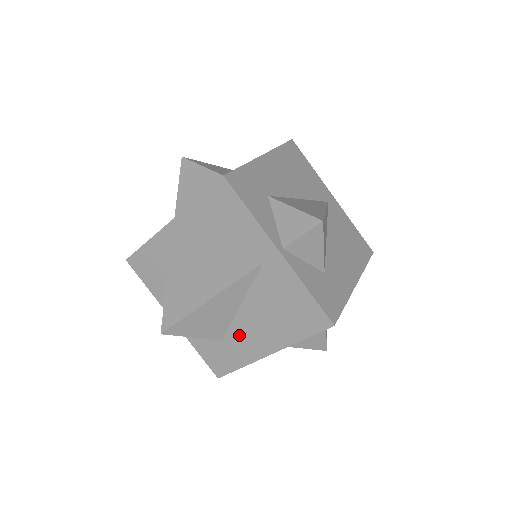
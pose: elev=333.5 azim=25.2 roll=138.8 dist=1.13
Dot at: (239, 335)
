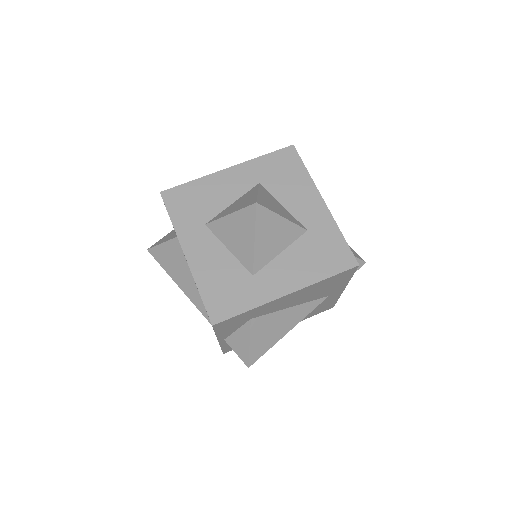
Dot at: occluded
